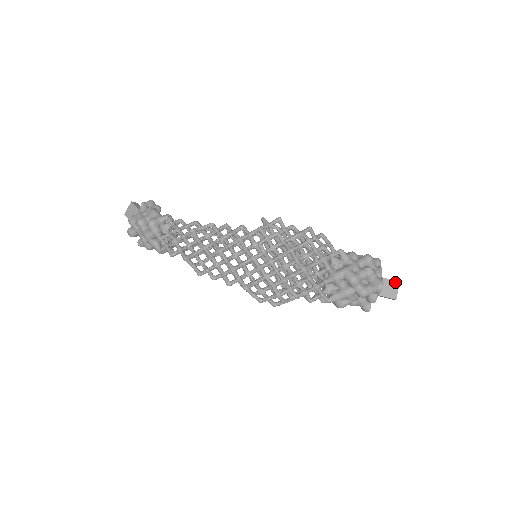
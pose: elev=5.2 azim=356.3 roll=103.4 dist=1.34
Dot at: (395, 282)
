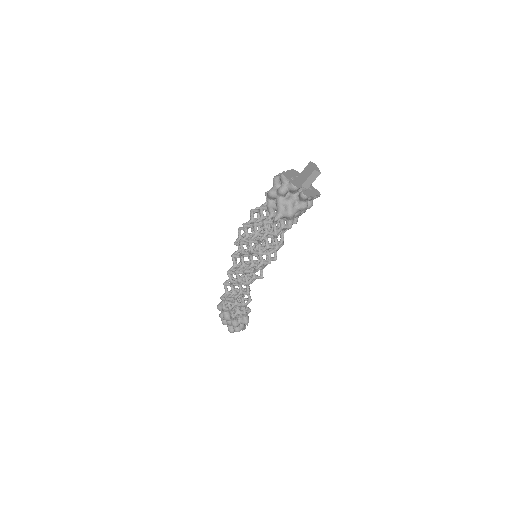
Dot at: (308, 165)
